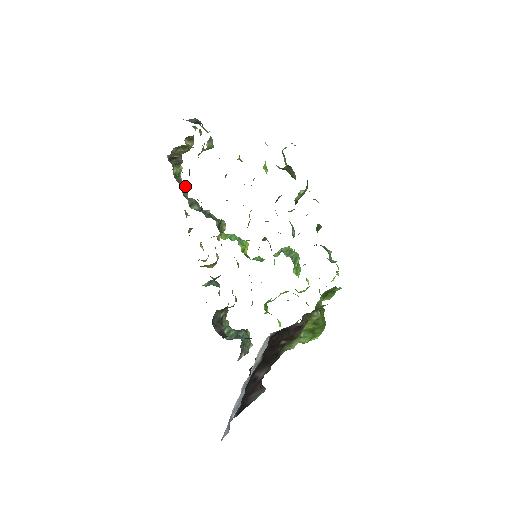
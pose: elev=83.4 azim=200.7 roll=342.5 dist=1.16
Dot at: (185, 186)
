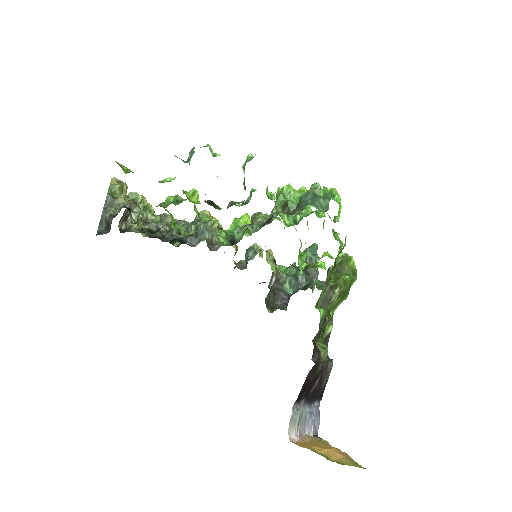
Dot at: (157, 225)
